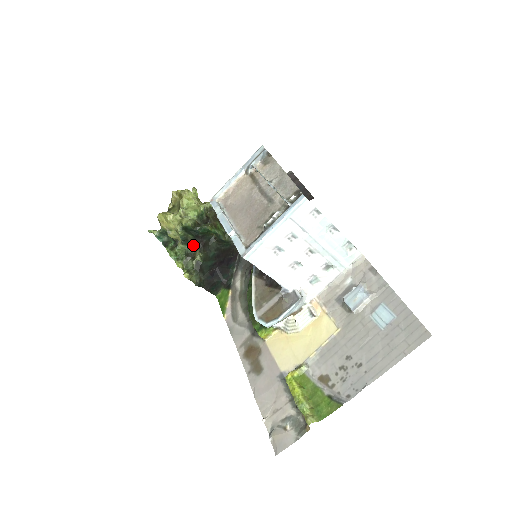
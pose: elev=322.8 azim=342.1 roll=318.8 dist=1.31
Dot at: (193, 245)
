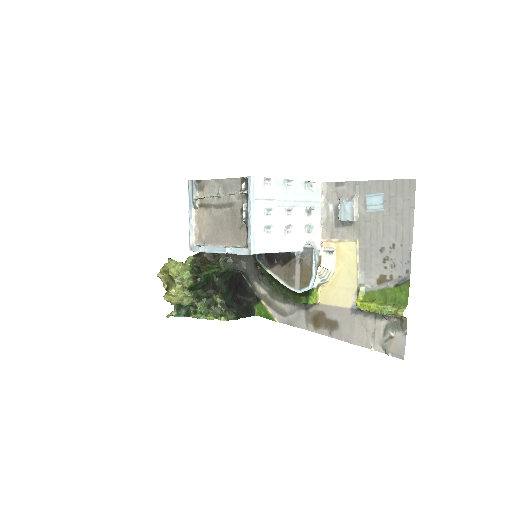
Dot at: (207, 295)
